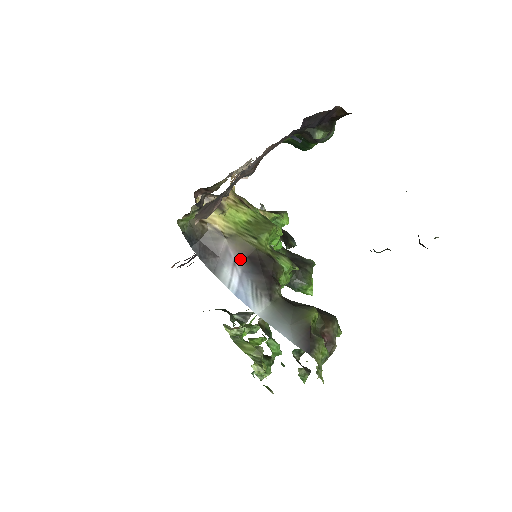
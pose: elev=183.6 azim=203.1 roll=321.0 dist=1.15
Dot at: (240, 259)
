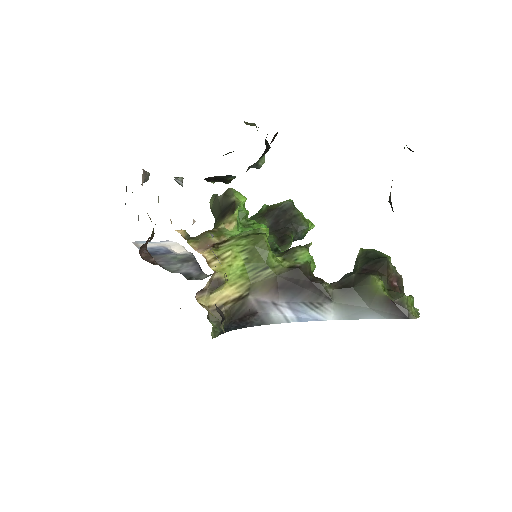
Dot at: (275, 297)
